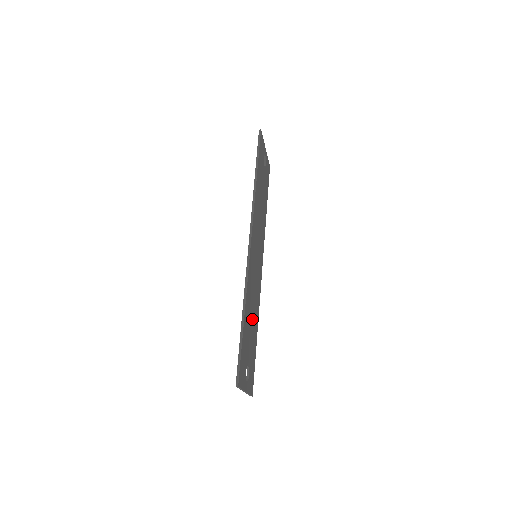
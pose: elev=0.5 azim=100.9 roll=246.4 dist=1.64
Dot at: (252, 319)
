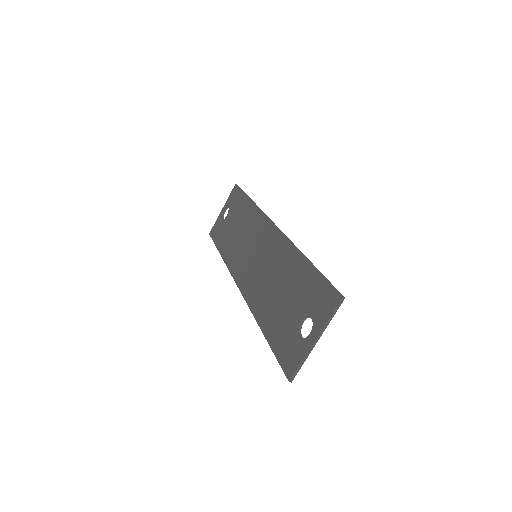
Dot at: (279, 294)
